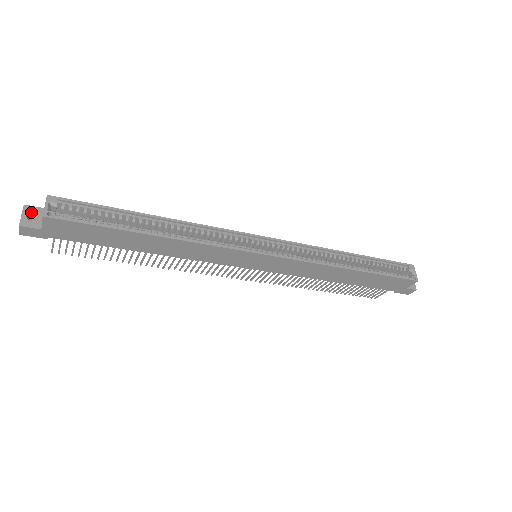
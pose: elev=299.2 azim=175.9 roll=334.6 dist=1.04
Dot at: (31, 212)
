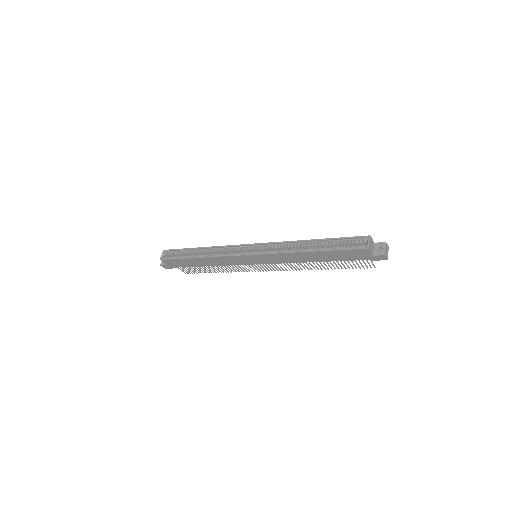
Dot at: occluded
